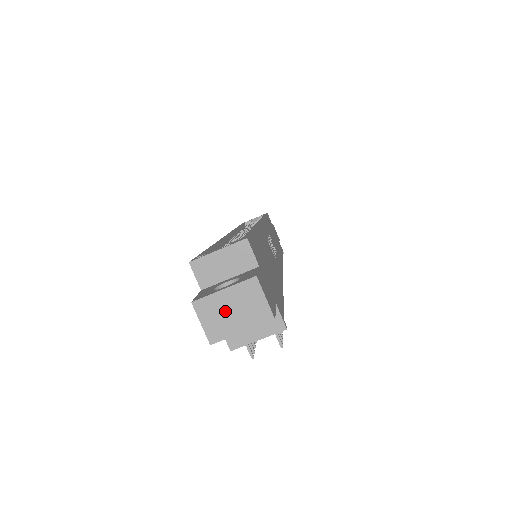
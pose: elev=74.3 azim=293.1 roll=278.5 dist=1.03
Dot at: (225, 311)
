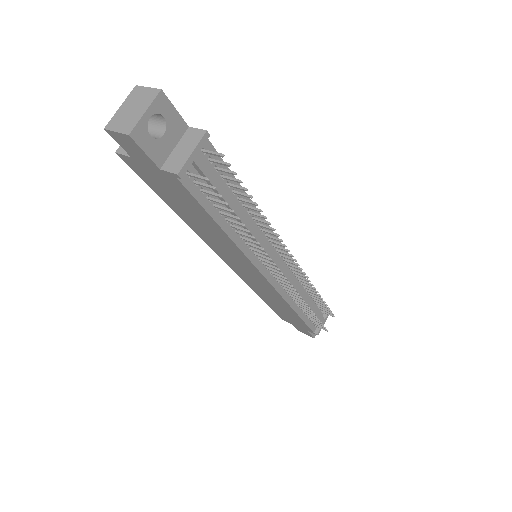
Dot at: (127, 114)
